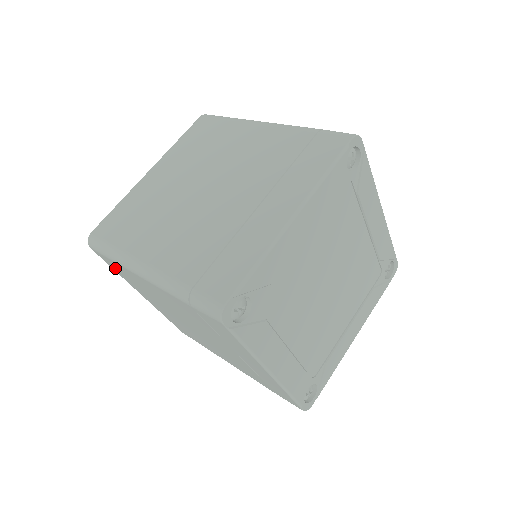
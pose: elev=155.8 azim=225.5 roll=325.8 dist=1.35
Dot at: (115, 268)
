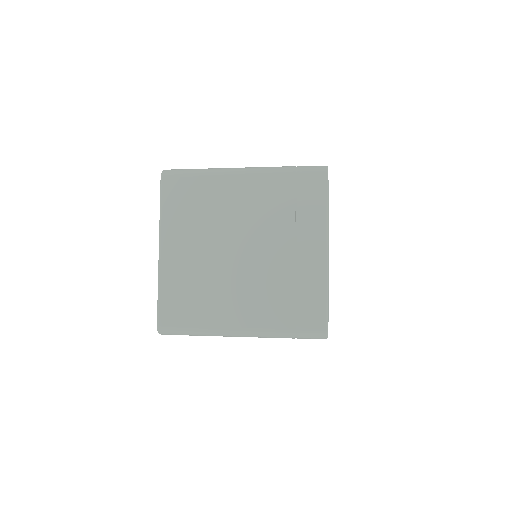
Dot at: (175, 198)
